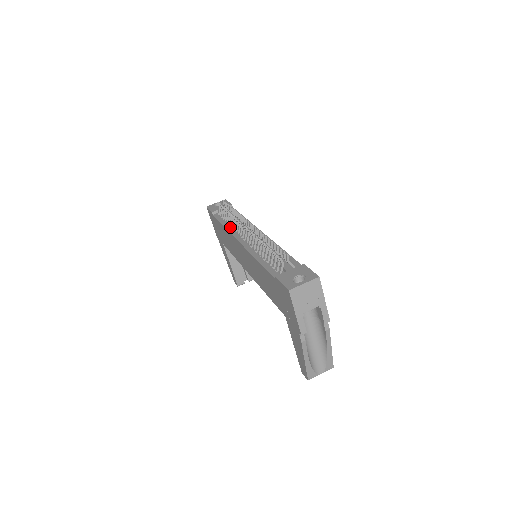
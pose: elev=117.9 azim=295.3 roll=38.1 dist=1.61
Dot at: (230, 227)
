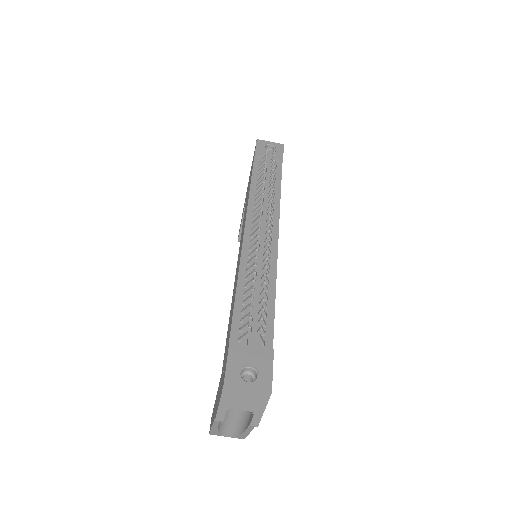
Dot at: (254, 198)
